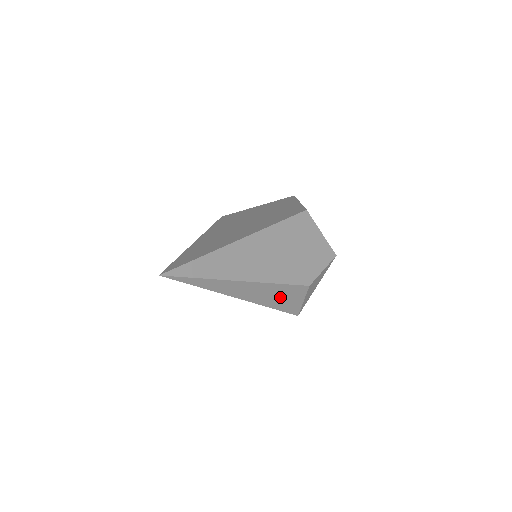
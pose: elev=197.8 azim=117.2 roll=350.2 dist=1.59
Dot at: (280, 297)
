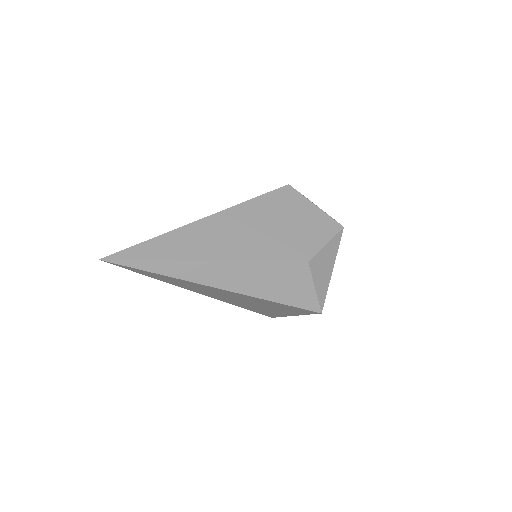
Dot at: (276, 283)
